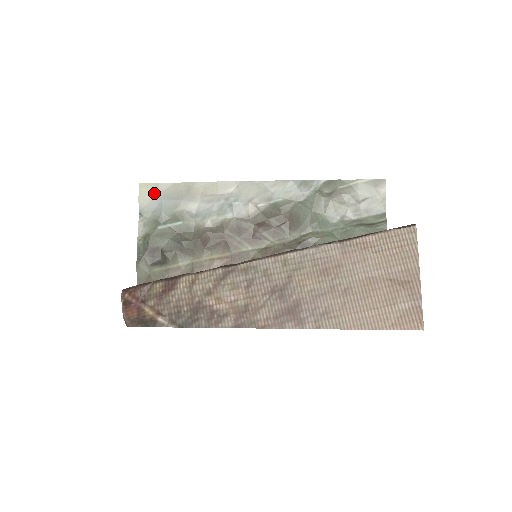
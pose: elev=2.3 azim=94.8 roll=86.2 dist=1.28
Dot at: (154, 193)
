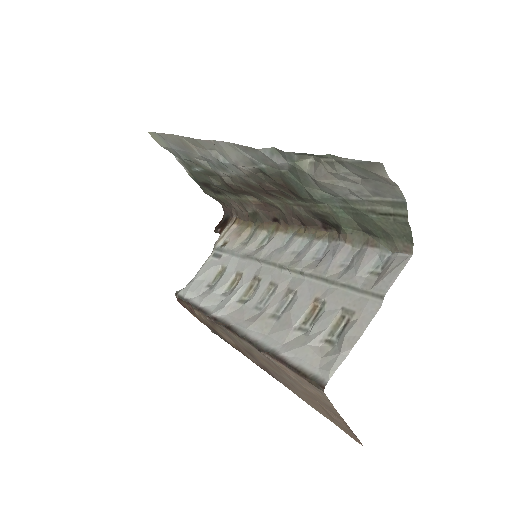
Dot at: (164, 141)
